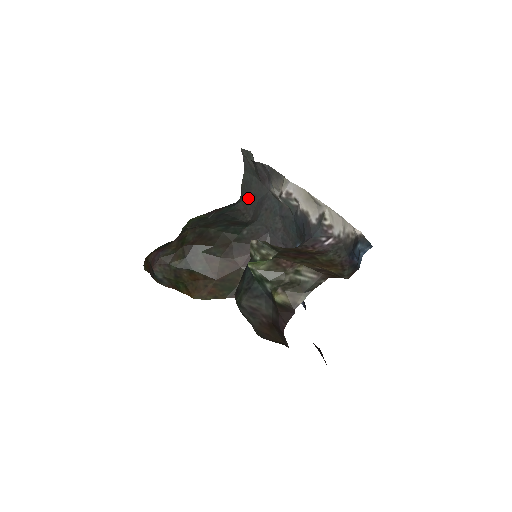
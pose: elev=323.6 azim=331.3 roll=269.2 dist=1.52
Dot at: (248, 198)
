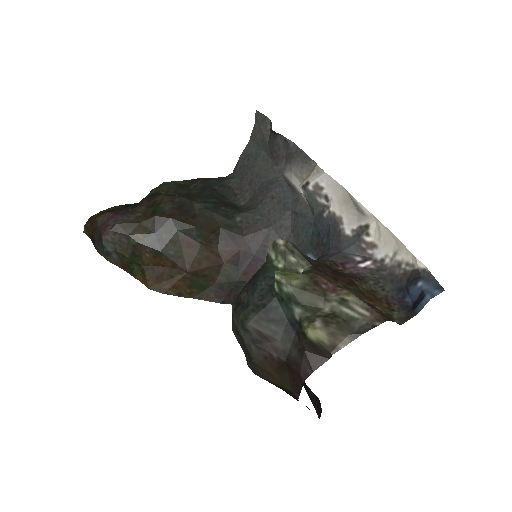
Dot at: (247, 176)
